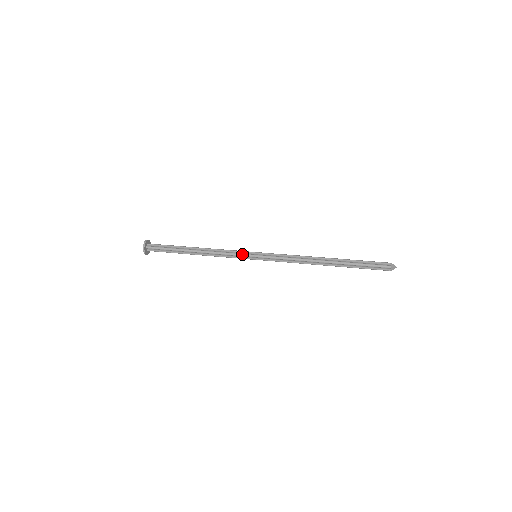
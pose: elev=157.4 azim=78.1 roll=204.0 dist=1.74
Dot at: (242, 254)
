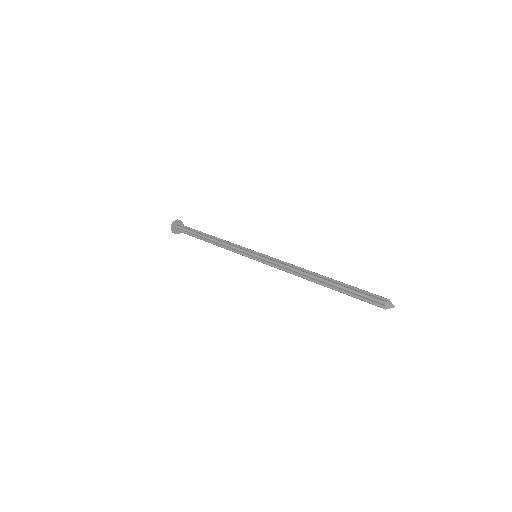
Dot at: (243, 250)
